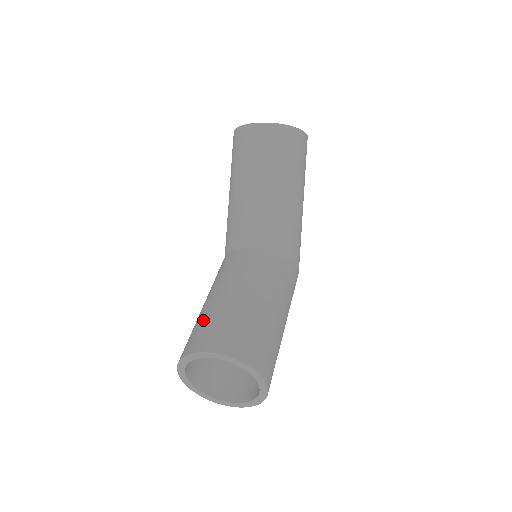
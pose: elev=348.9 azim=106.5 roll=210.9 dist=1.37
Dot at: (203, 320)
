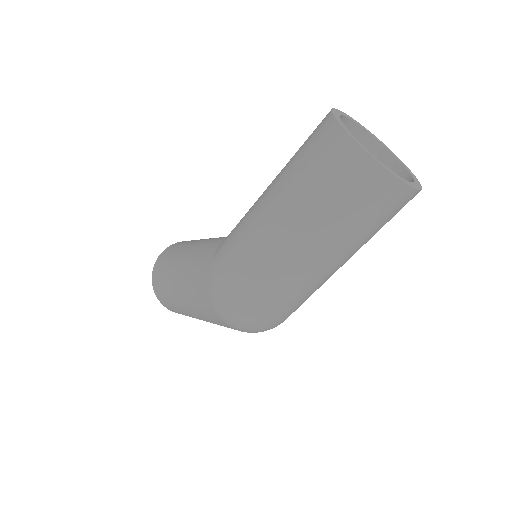
Dot at: occluded
